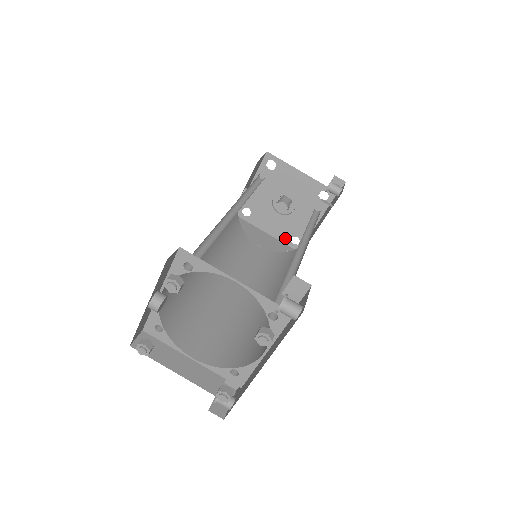
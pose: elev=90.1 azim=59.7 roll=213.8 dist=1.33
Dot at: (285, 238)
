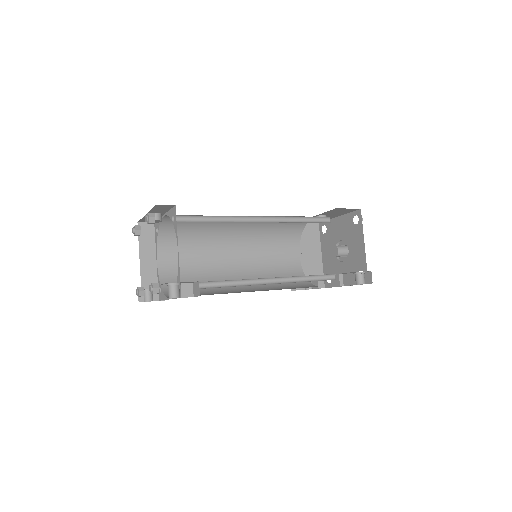
Dot at: (326, 271)
